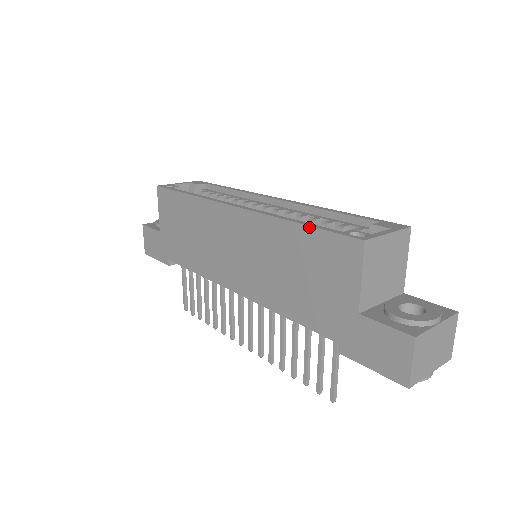
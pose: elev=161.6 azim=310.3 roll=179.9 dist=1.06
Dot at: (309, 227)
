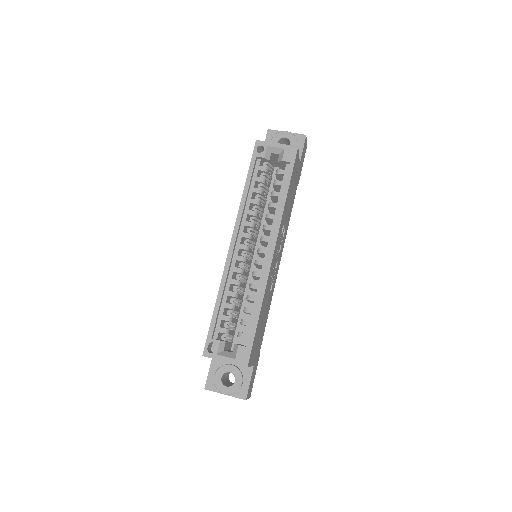
Dot at: (212, 315)
